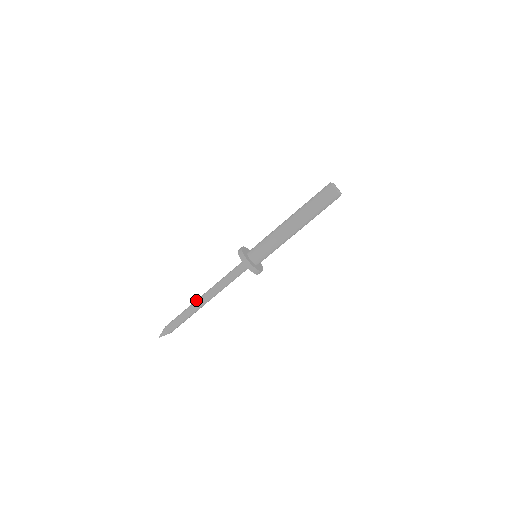
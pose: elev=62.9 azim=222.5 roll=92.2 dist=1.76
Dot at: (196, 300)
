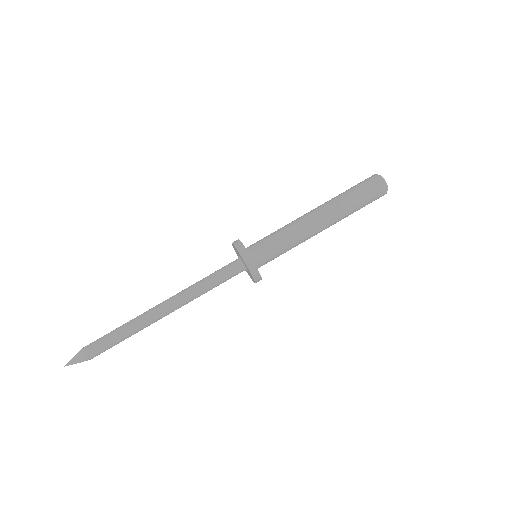
Dot at: (149, 314)
